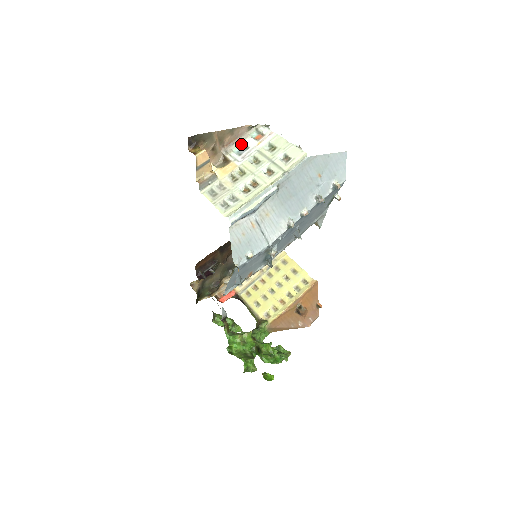
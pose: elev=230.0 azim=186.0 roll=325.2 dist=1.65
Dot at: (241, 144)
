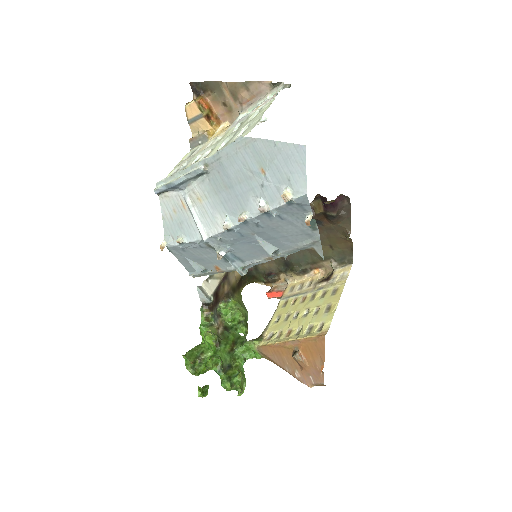
Dot at: occluded
